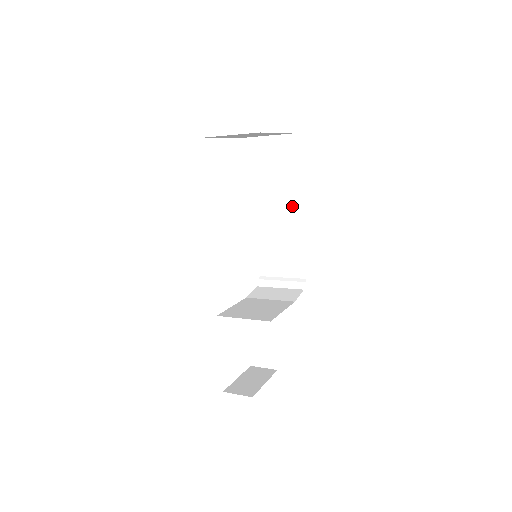
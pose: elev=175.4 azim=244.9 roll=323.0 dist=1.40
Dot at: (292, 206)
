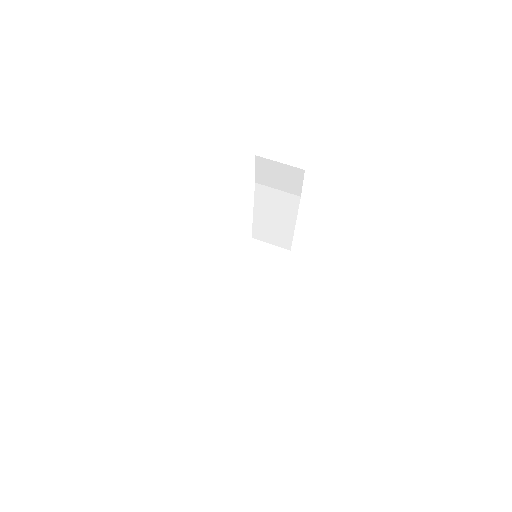
Dot at: (290, 209)
